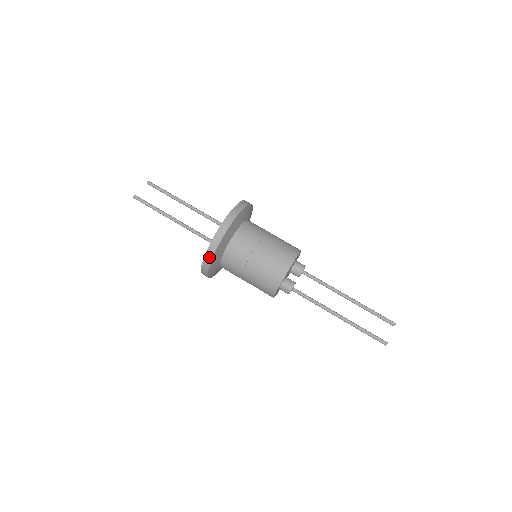
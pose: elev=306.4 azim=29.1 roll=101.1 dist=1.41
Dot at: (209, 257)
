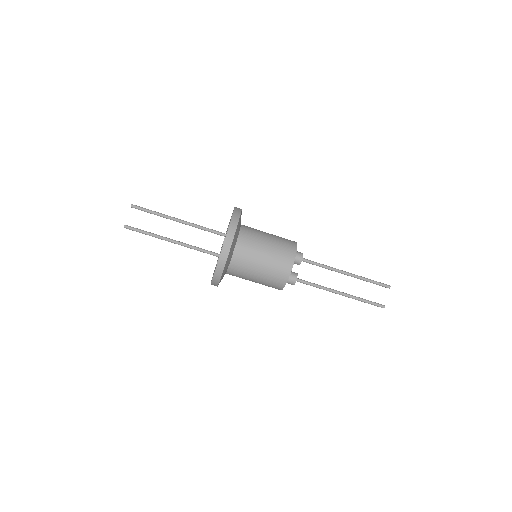
Dot at: (216, 281)
